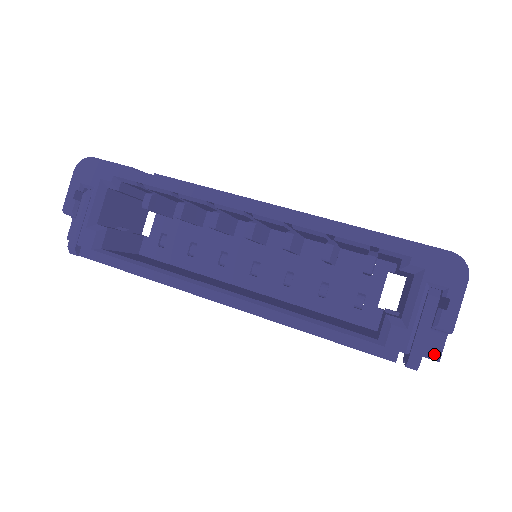
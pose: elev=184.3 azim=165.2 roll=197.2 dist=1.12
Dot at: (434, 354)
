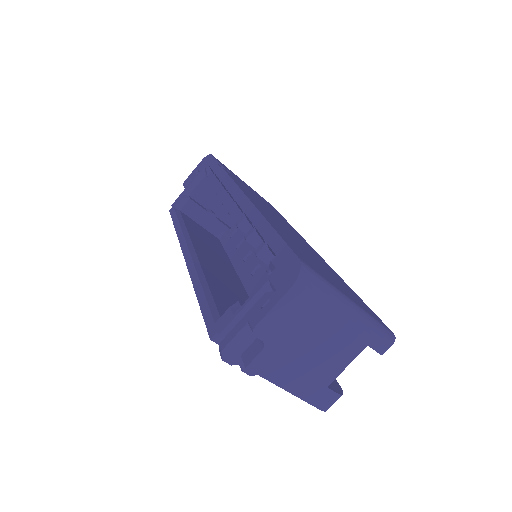
Dot at: (248, 358)
